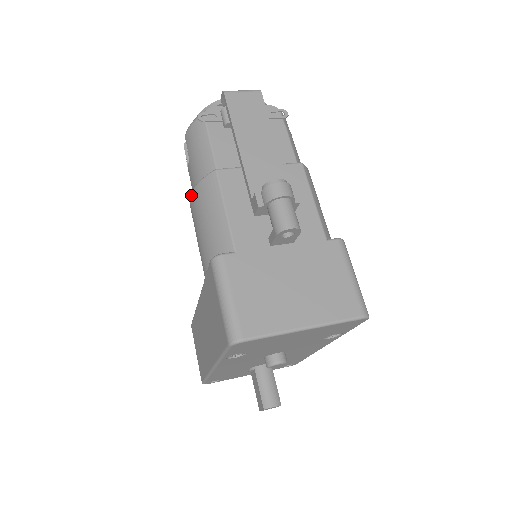
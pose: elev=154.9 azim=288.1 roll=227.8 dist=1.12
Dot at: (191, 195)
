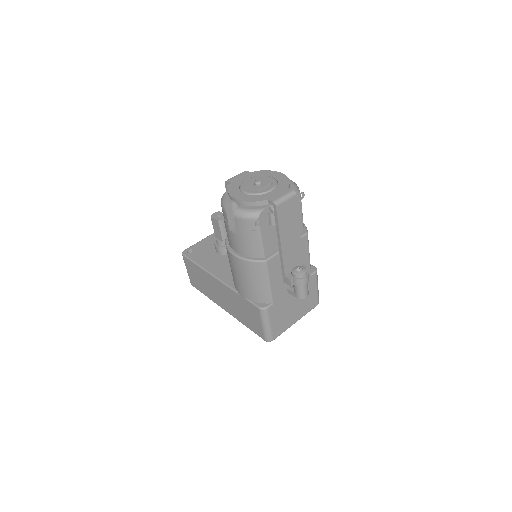
Dot at: (239, 259)
